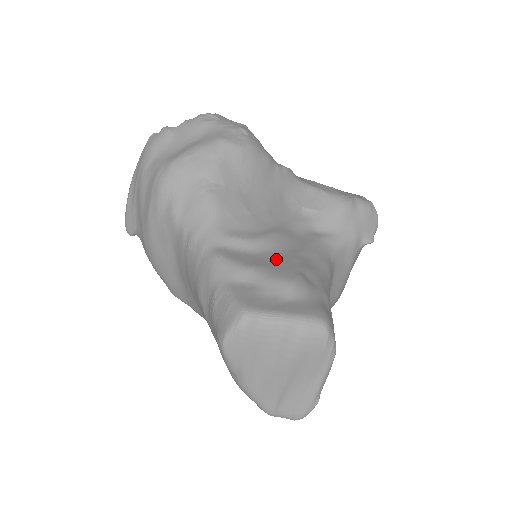
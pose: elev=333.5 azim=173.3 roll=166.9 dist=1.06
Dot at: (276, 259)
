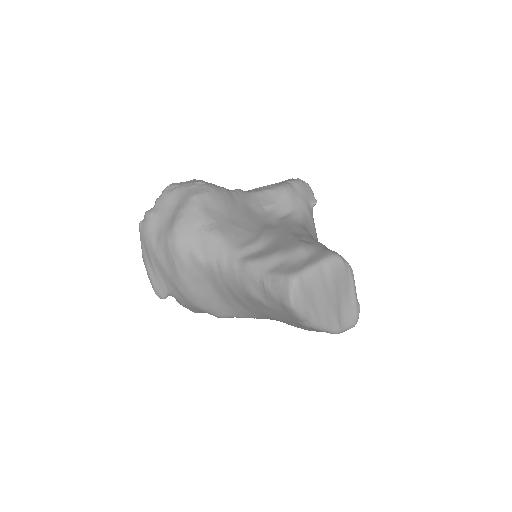
Dot at: (279, 243)
